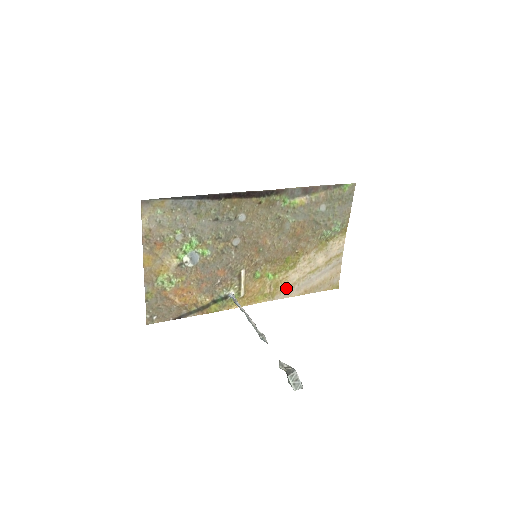
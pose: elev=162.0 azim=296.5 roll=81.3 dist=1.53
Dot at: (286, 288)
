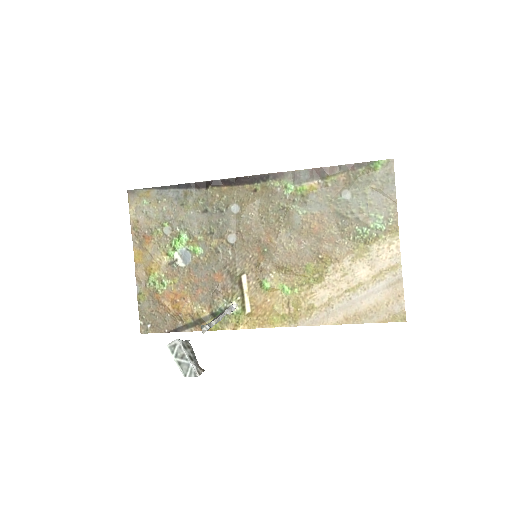
Dot at: (314, 310)
